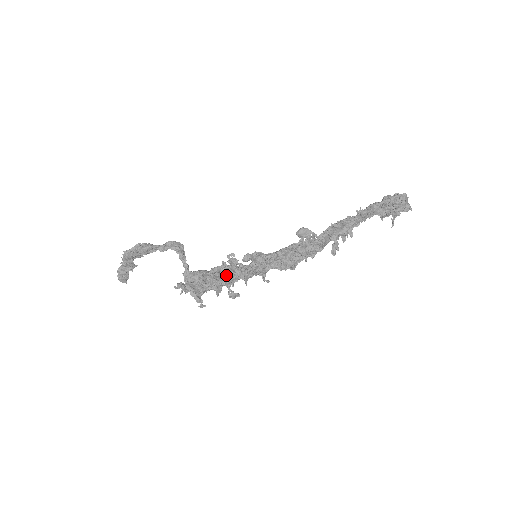
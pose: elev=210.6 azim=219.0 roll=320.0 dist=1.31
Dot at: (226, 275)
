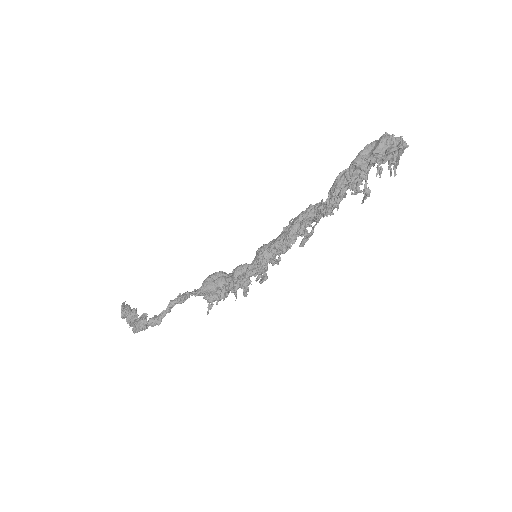
Dot at: occluded
